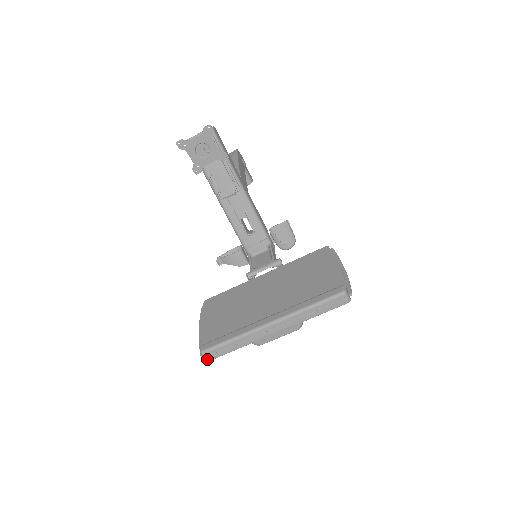
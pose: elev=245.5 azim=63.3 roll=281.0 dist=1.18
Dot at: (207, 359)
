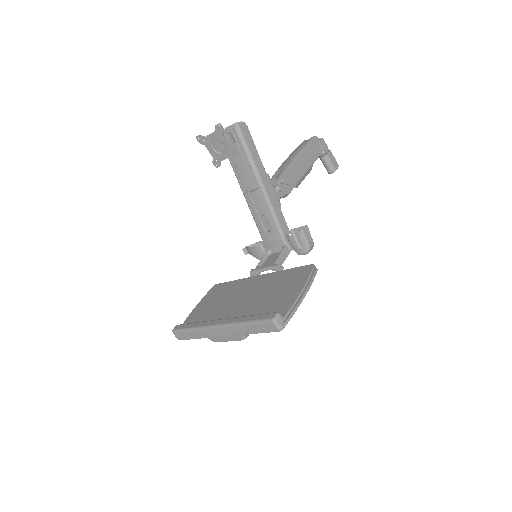
Dot at: (177, 338)
